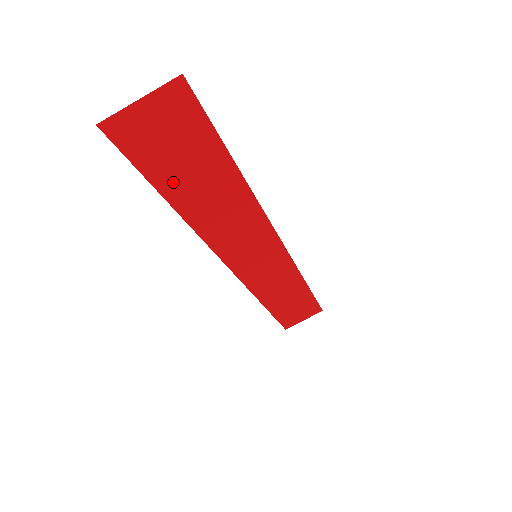
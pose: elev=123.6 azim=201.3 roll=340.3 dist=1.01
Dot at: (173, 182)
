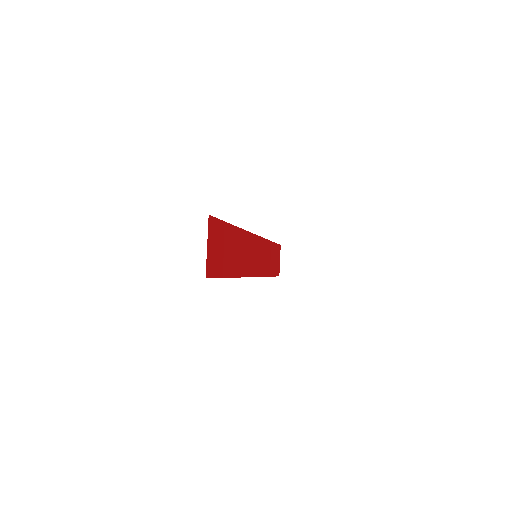
Dot at: (227, 266)
